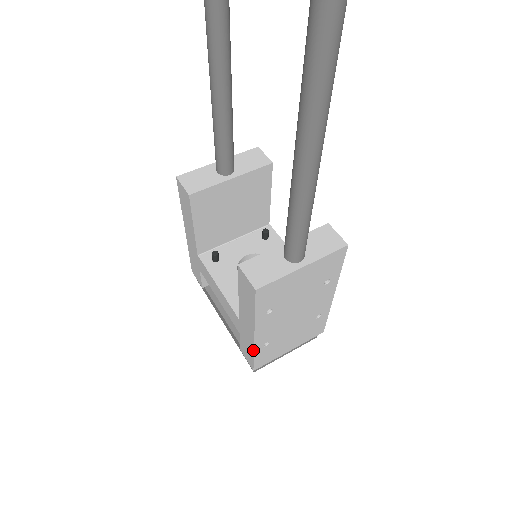
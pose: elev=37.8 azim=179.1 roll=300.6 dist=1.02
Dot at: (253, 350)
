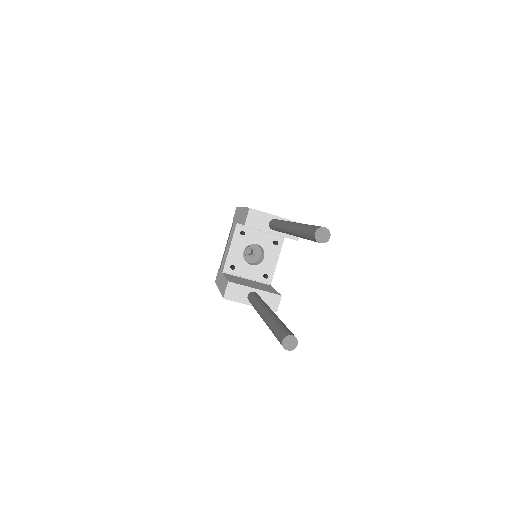
Dot at: (217, 286)
